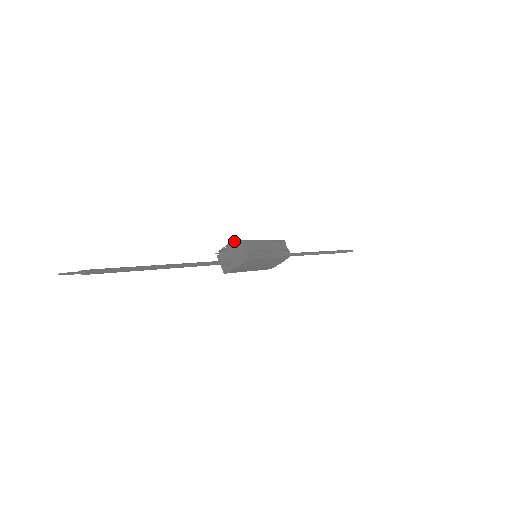
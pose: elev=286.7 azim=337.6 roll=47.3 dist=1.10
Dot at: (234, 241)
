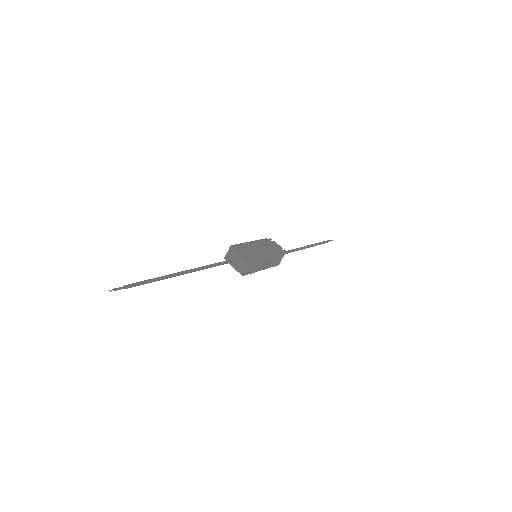
Dot at: (247, 260)
